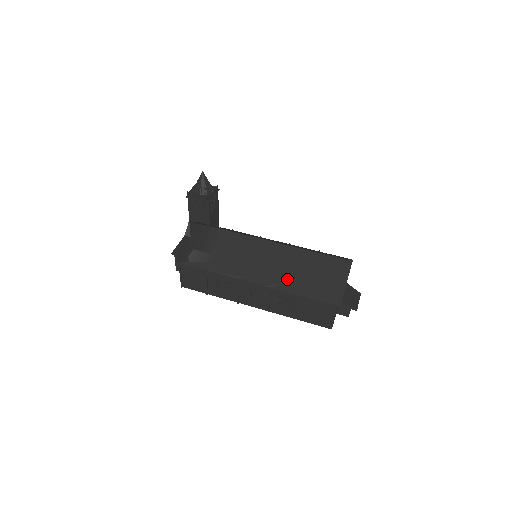
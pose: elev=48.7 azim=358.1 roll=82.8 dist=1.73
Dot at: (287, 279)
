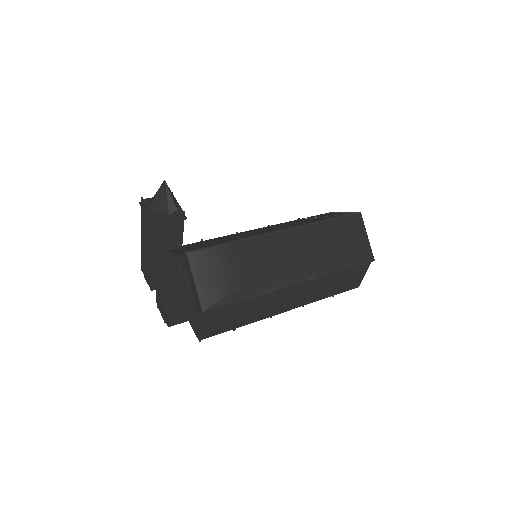
Dot at: (322, 261)
